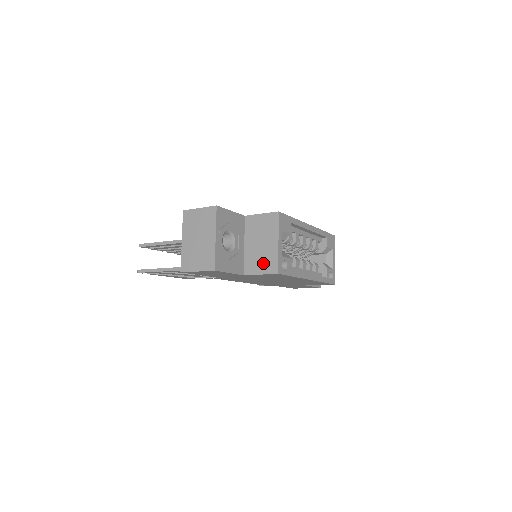
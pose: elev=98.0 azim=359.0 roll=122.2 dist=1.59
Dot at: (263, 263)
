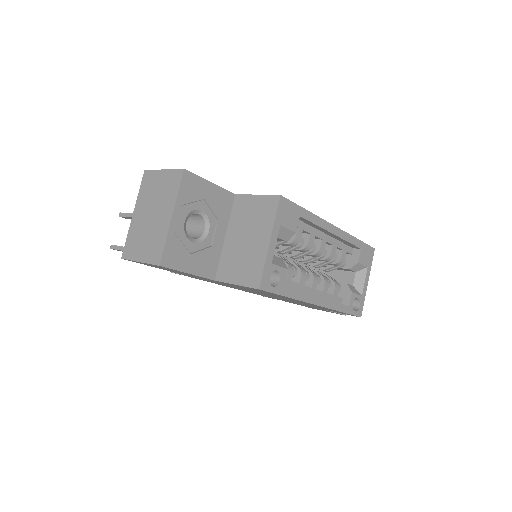
Dot at: (243, 268)
